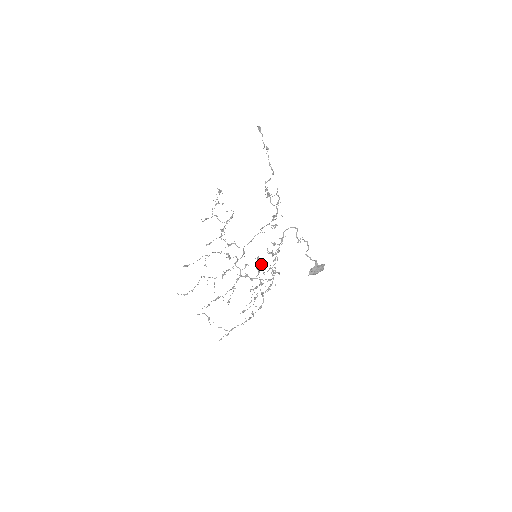
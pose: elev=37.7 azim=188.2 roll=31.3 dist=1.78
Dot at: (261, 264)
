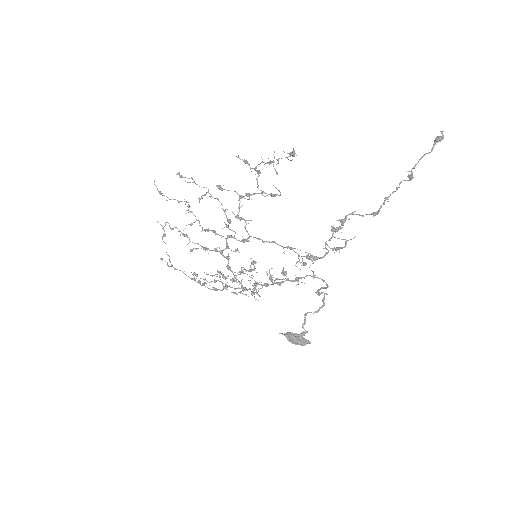
Dot at: (250, 270)
